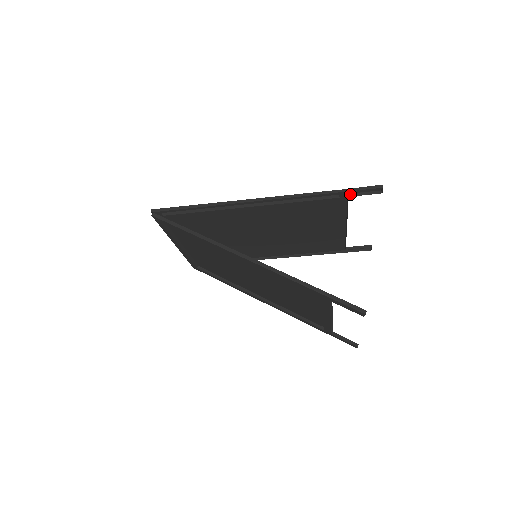
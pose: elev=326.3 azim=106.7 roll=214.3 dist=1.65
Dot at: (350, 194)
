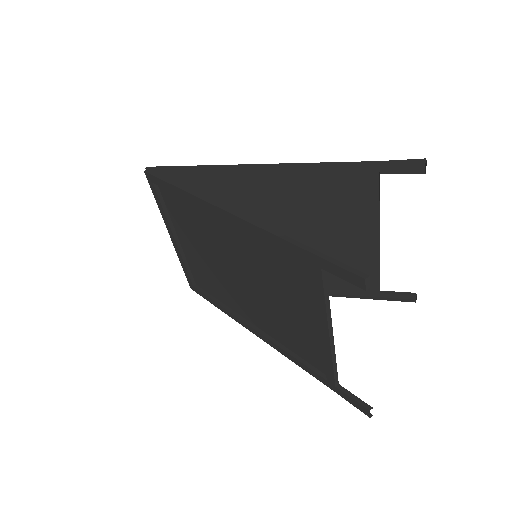
Dot at: (382, 172)
